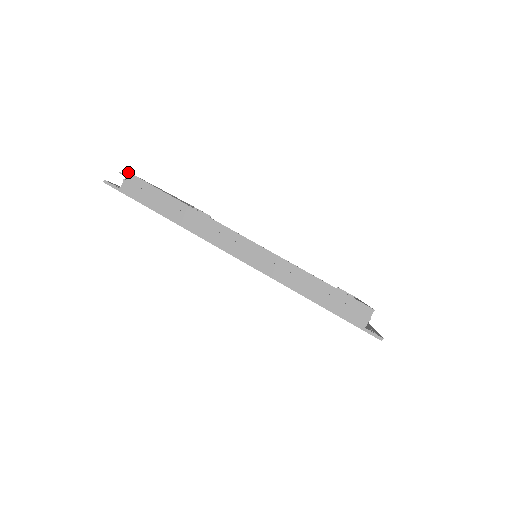
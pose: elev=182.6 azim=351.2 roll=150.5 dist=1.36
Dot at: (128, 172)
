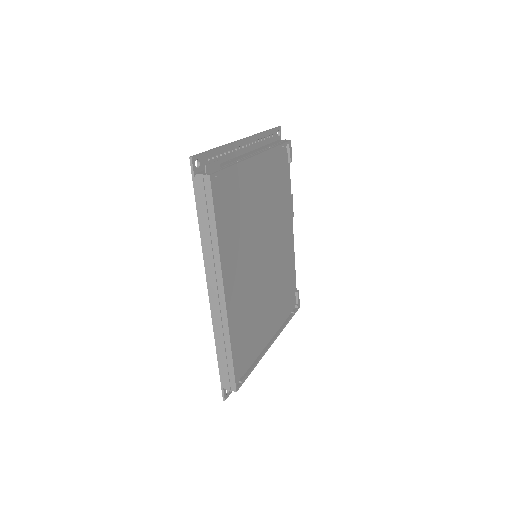
Dot at: (209, 175)
